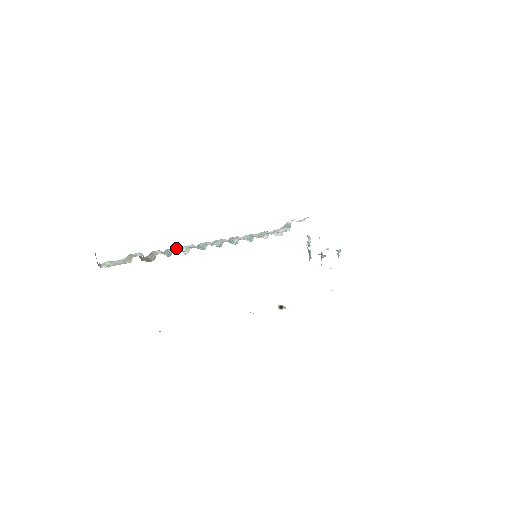
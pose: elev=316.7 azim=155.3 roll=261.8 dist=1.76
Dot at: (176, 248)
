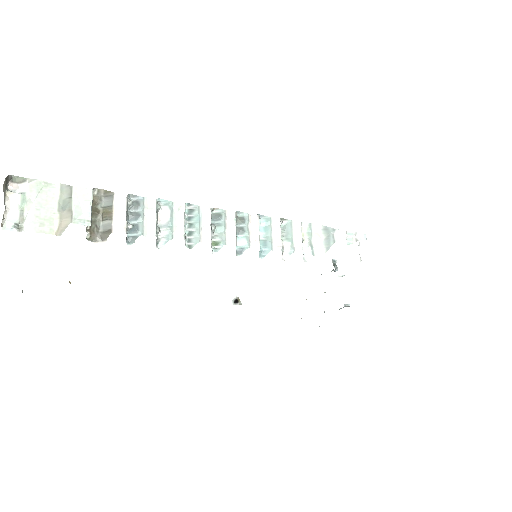
Dot at: (154, 212)
